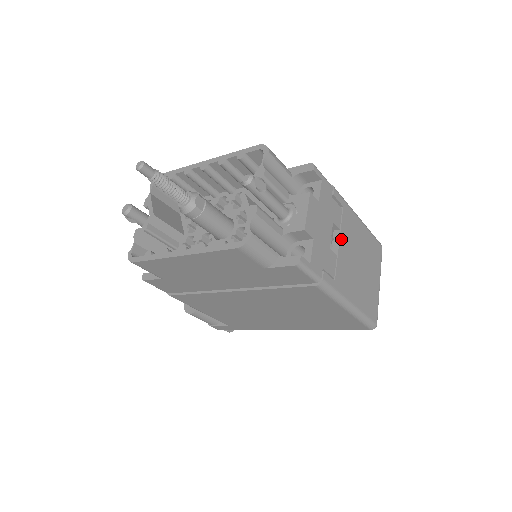
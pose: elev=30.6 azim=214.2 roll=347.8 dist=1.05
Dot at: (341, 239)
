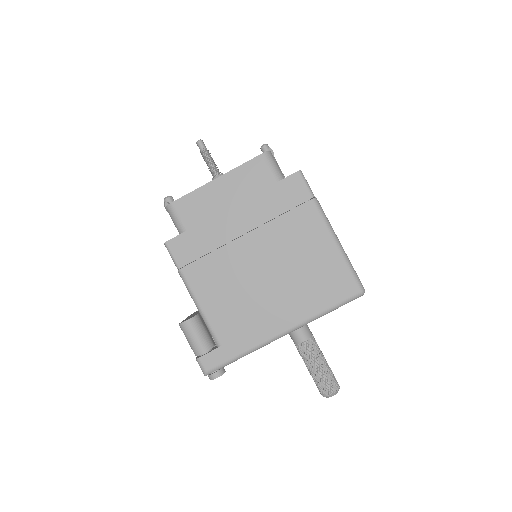
Dot at: occluded
